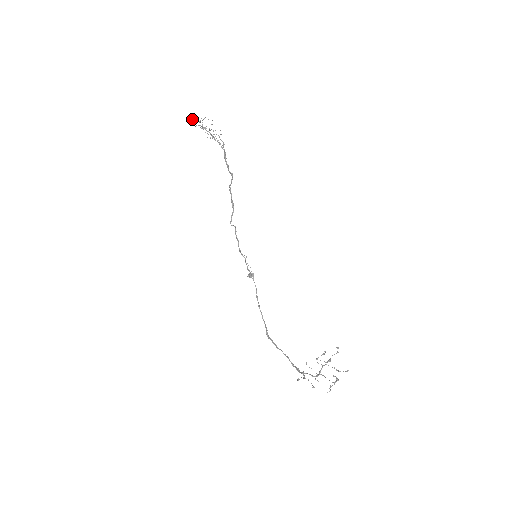
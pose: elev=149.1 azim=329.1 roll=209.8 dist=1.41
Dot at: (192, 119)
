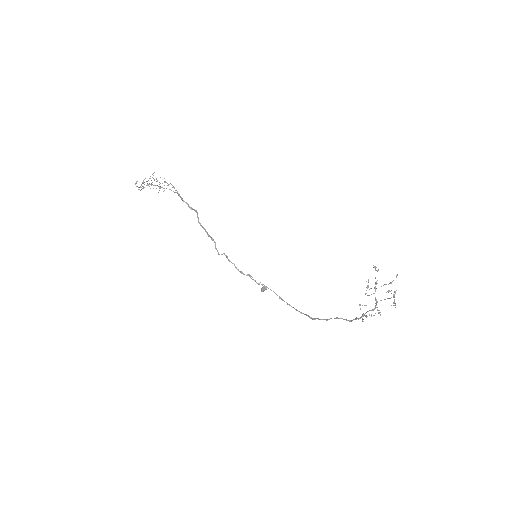
Dot at: (136, 182)
